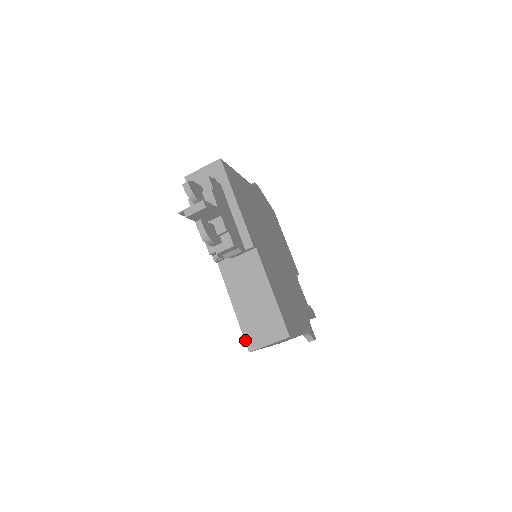
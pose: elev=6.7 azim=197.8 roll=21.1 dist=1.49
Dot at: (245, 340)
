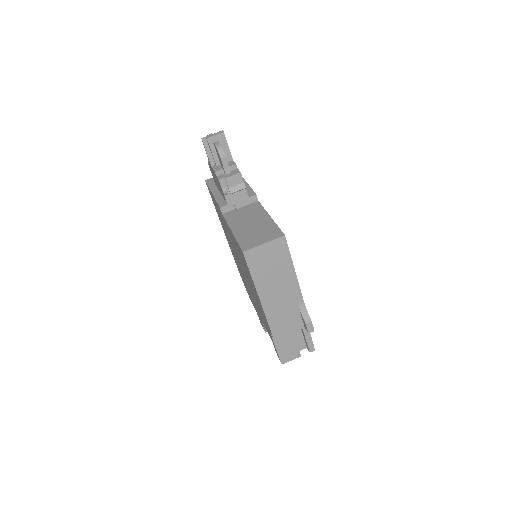
Dot at: (240, 246)
